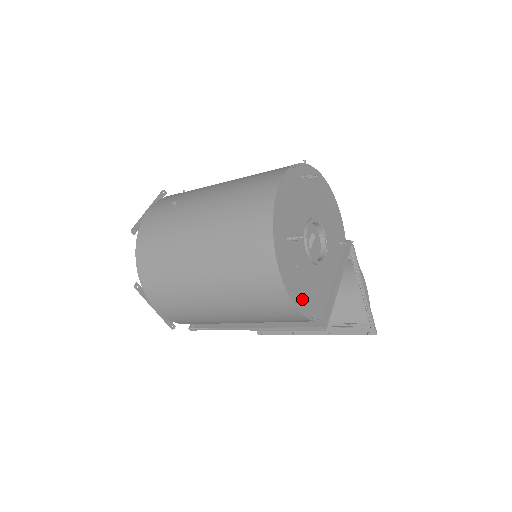
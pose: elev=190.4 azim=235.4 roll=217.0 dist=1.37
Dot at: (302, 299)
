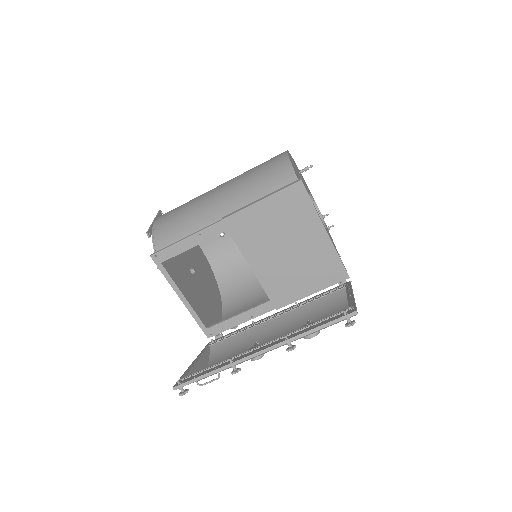
Dot at: occluded
